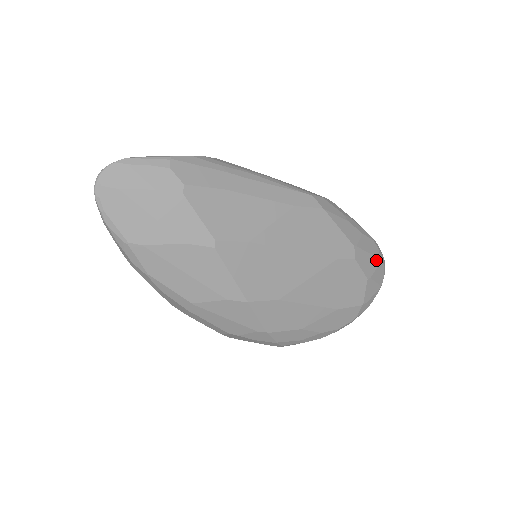
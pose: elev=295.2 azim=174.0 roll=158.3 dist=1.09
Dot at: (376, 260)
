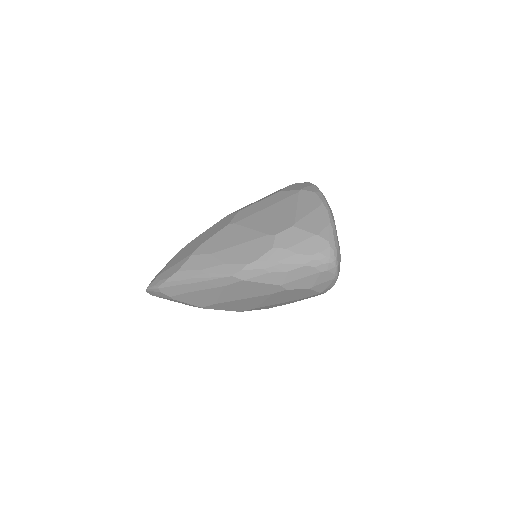
Dot at: (313, 276)
